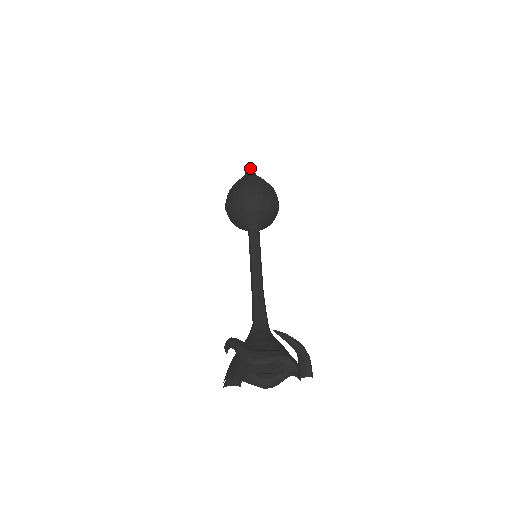
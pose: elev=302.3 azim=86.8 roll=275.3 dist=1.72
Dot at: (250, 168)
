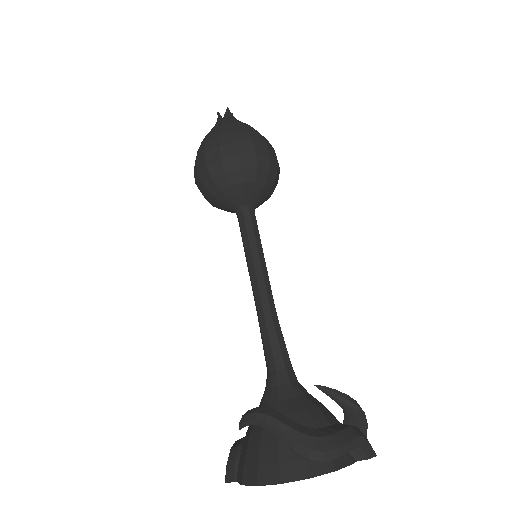
Dot at: (228, 108)
